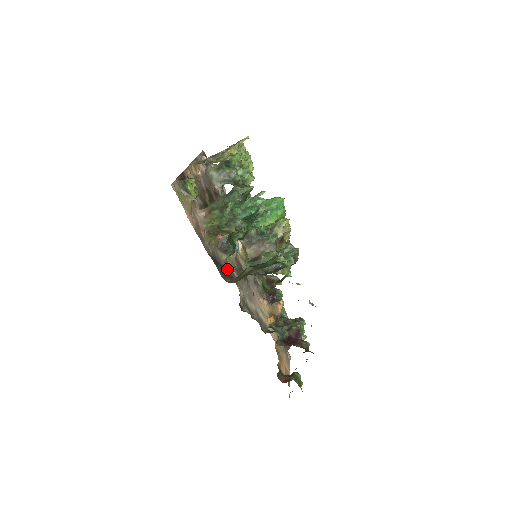
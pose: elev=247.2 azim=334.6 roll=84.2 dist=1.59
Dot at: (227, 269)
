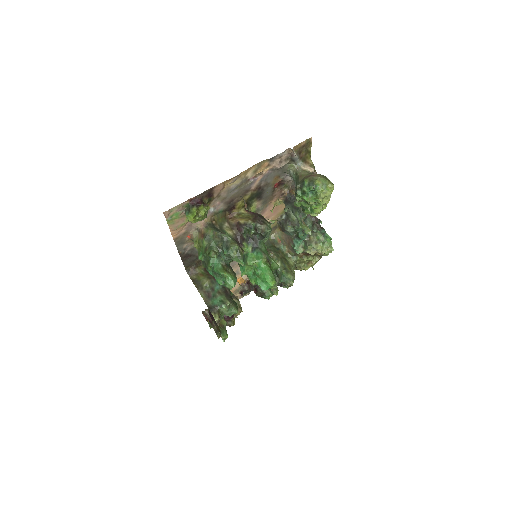
Dot at: occluded
